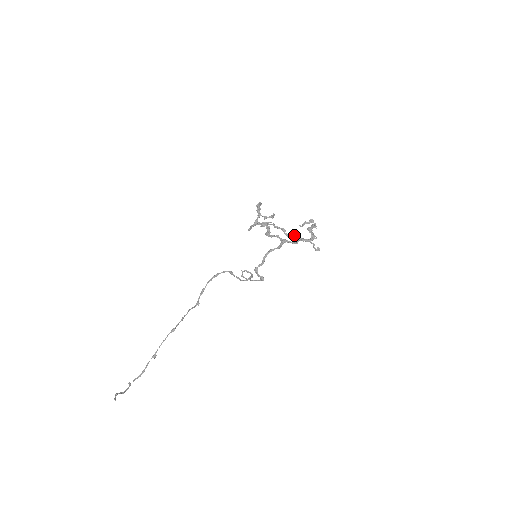
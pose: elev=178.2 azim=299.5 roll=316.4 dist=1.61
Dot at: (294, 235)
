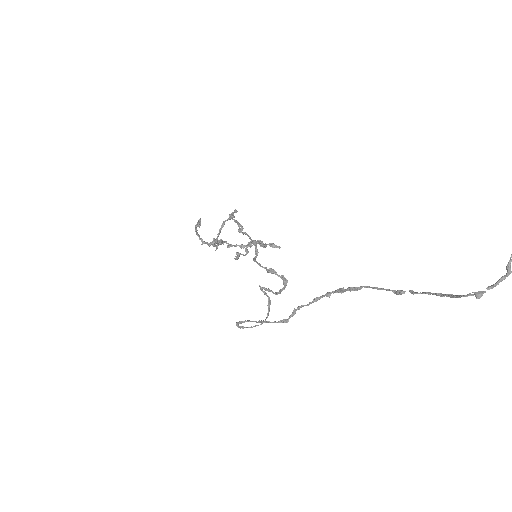
Dot at: occluded
